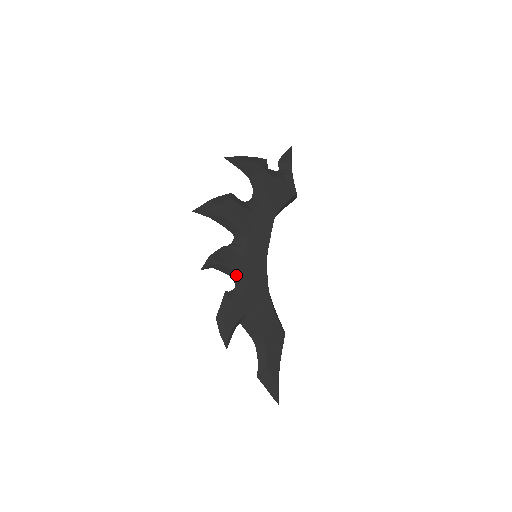
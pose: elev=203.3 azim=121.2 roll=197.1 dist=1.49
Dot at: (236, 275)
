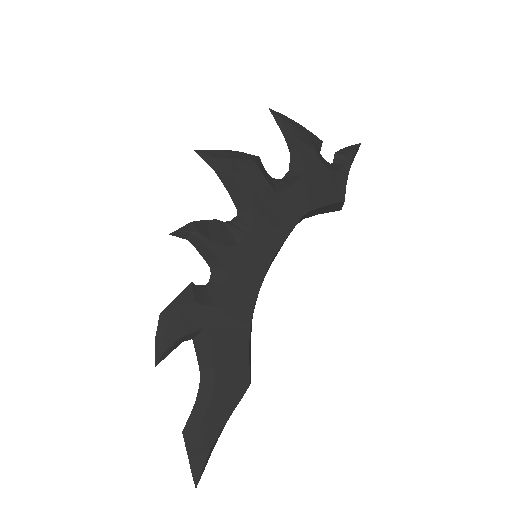
Dot at: (217, 266)
